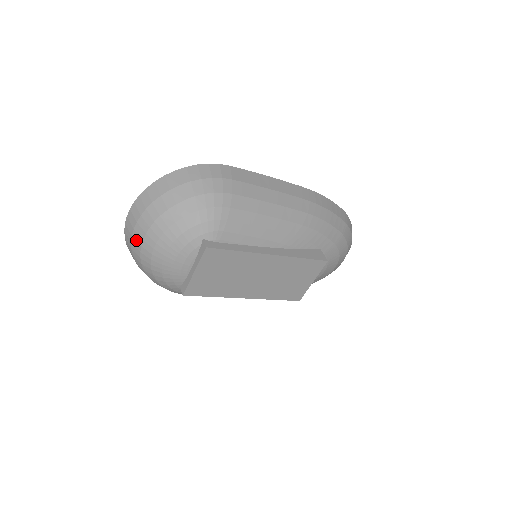
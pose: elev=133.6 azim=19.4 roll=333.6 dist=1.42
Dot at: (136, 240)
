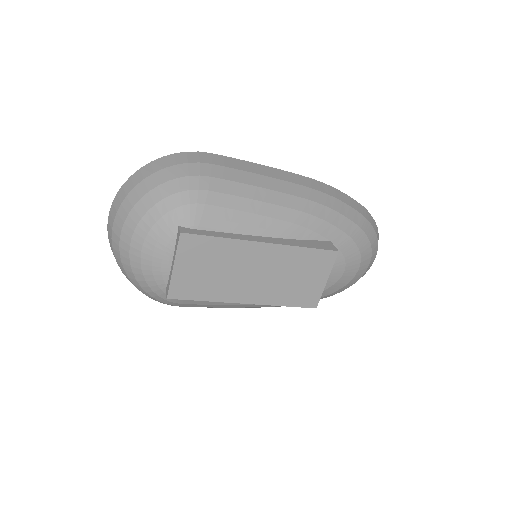
Dot at: (115, 241)
